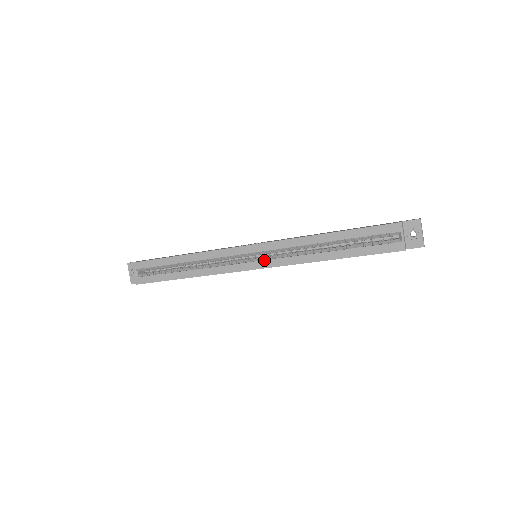
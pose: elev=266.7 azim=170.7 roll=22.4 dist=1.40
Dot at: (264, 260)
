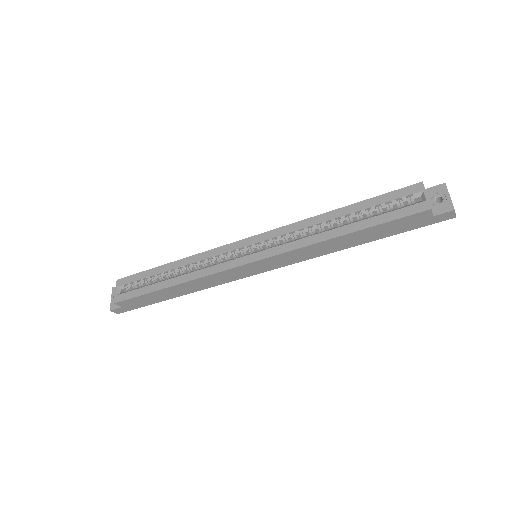
Dot at: (264, 250)
